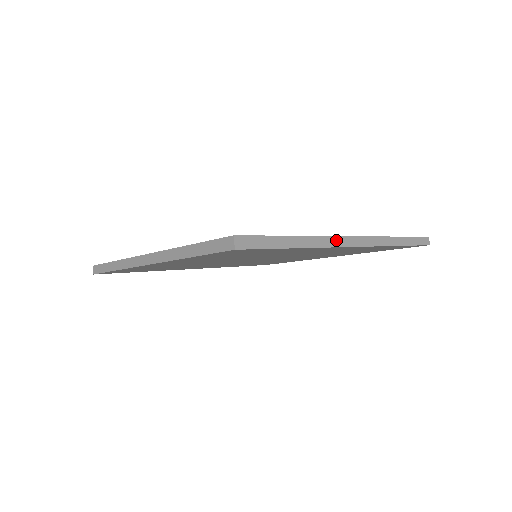
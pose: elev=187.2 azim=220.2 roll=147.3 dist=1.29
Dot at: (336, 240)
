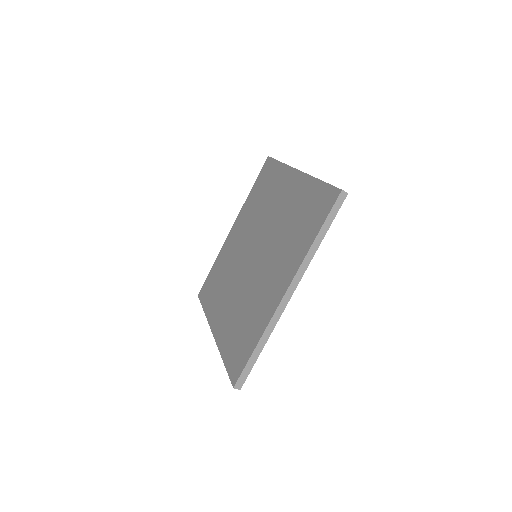
Dot at: (278, 312)
